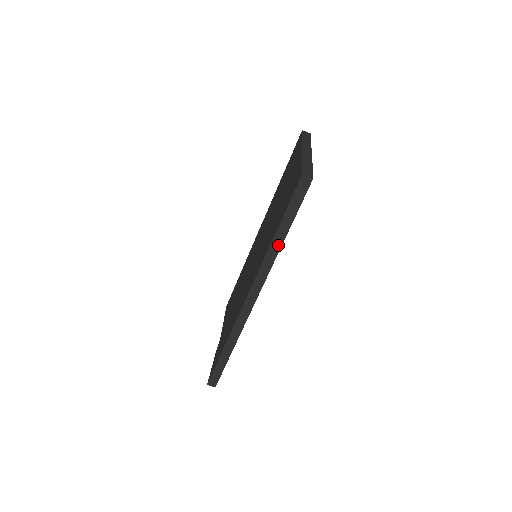
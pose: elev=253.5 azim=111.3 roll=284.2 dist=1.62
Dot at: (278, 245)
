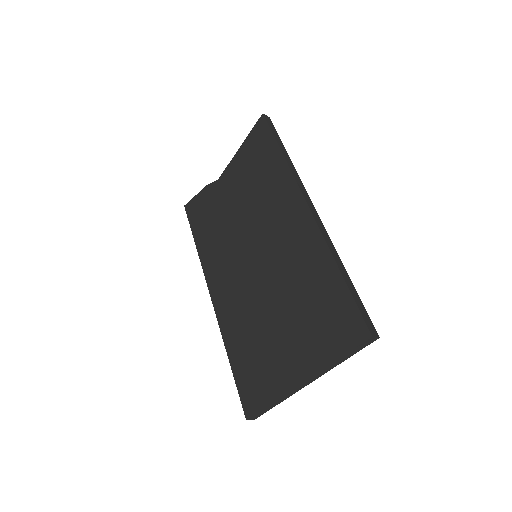
Dot at: occluded
